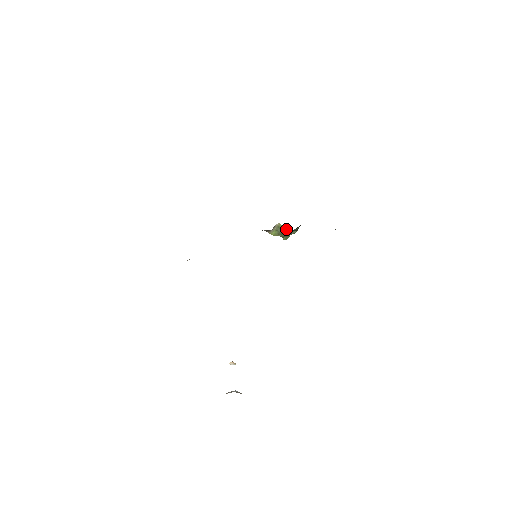
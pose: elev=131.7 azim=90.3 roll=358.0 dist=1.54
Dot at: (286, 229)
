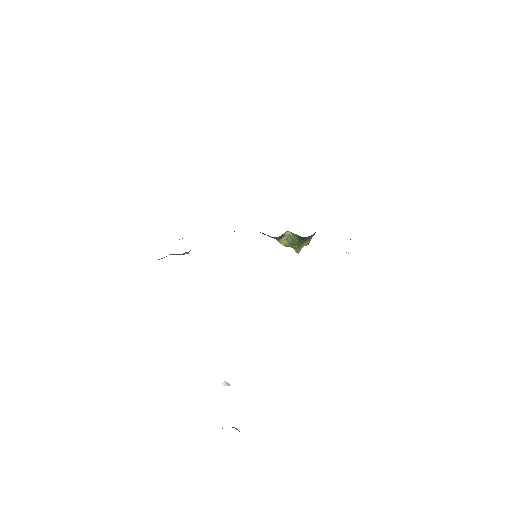
Dot at: (296, 237)
